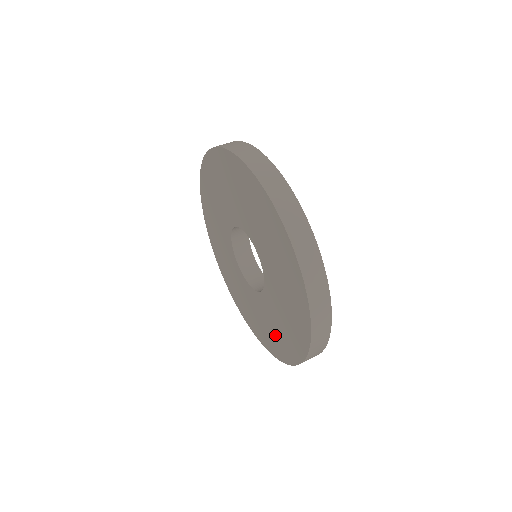
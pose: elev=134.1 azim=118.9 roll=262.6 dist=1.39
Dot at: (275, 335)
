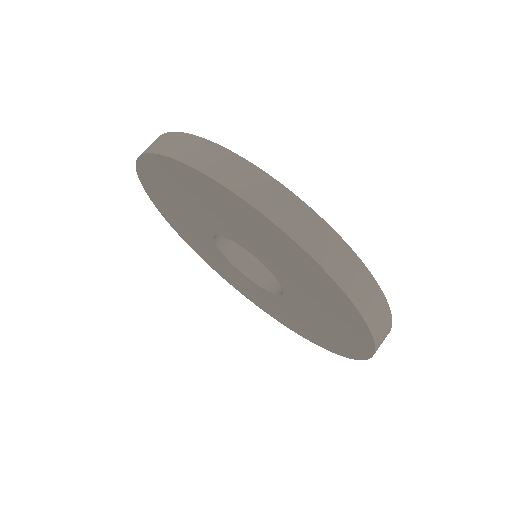
Dot at: (303, 327)
